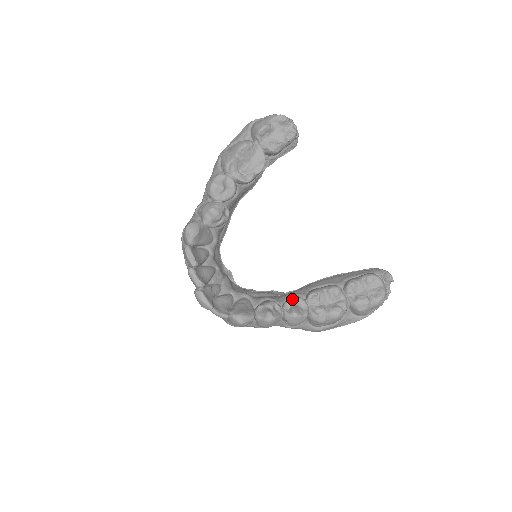
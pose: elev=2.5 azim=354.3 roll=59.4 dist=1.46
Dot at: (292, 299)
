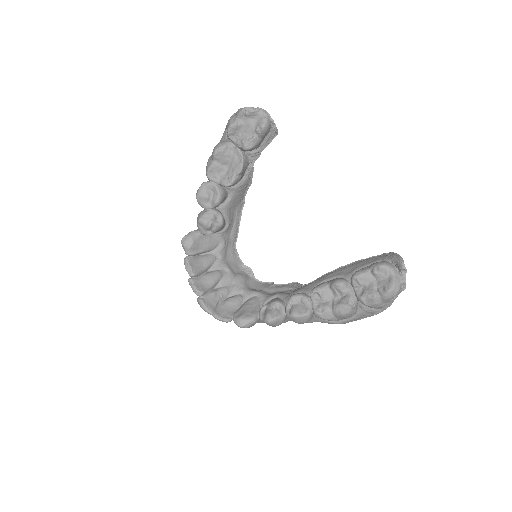
Dot at: (293, 298)
